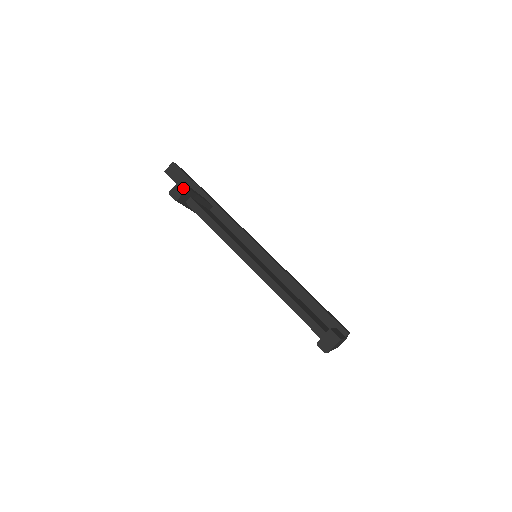
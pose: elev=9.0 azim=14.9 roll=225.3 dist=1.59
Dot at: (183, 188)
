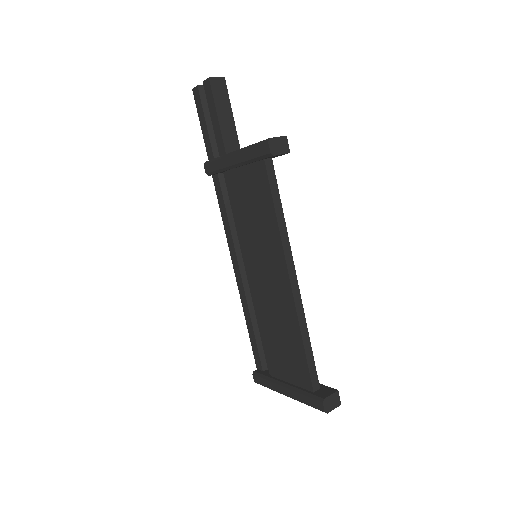
Dot at: (285, 148)
